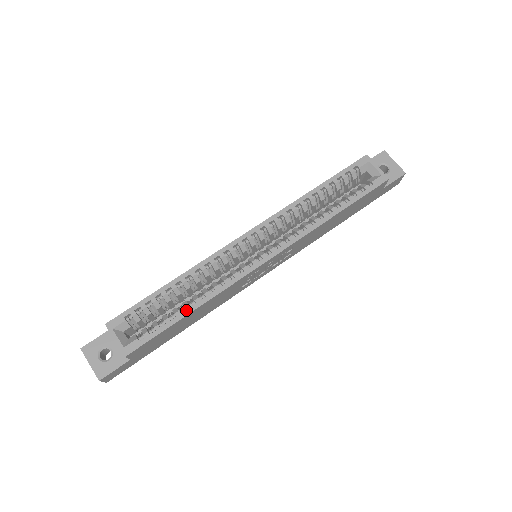
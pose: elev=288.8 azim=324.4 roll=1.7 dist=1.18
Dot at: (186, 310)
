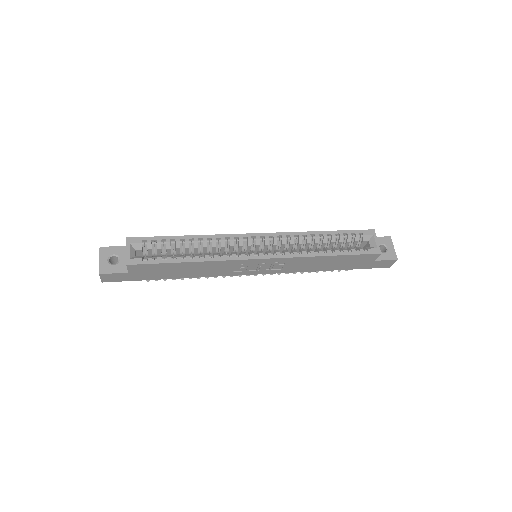
Dot at: (186, 259)
